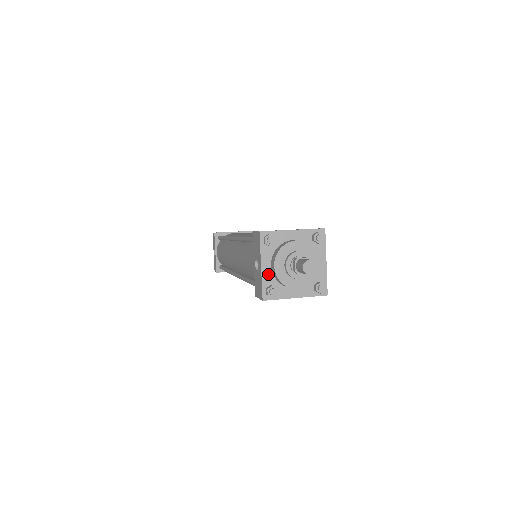
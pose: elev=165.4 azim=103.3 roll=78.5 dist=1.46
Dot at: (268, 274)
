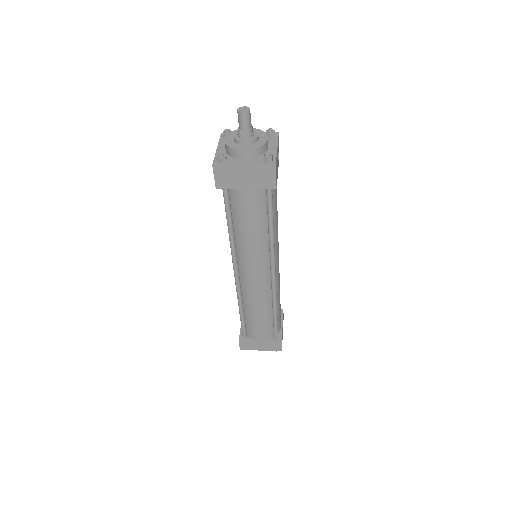
Dot at: occluded
